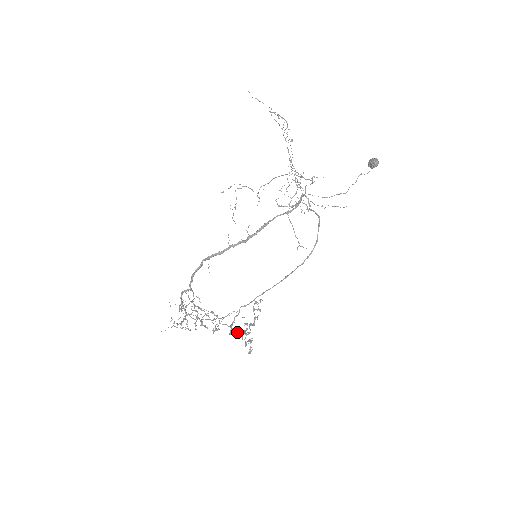
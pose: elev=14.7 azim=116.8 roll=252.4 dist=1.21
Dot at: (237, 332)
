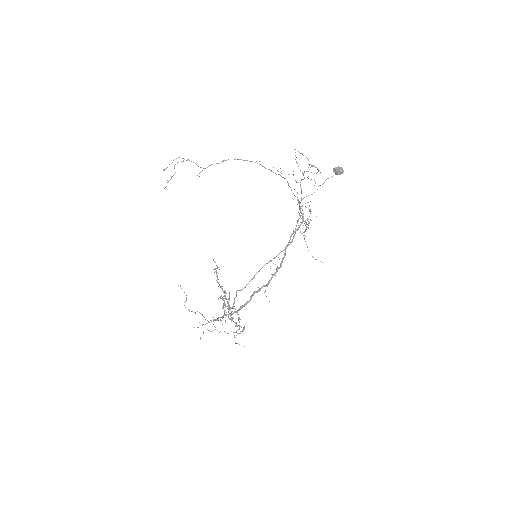
Dot at: (229, 305)
